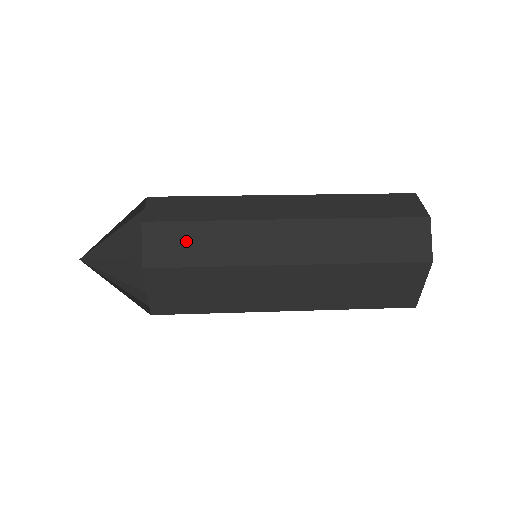
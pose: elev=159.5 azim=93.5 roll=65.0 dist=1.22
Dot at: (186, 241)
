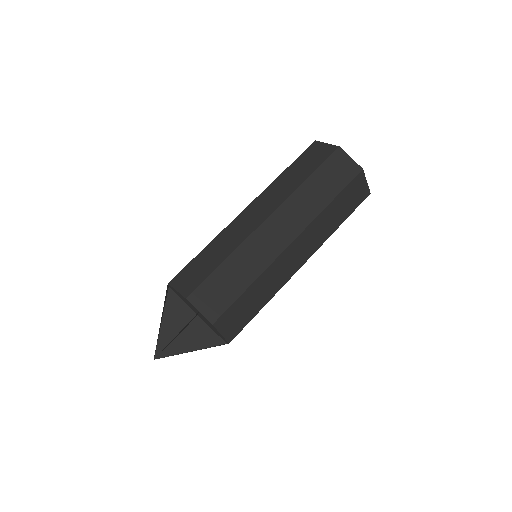
Dot at: (244, 308)
